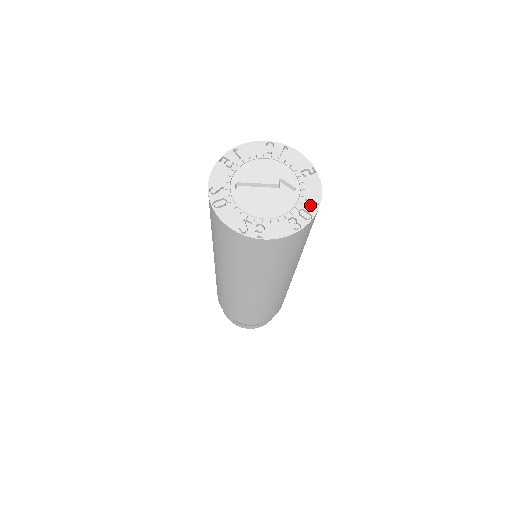
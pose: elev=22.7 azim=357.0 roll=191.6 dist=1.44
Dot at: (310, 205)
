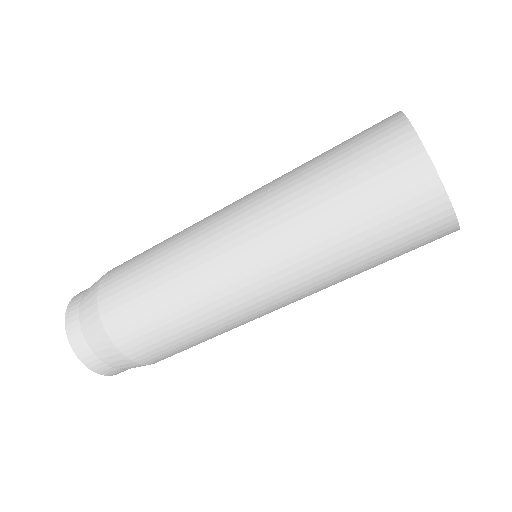
Dot at: occluded
